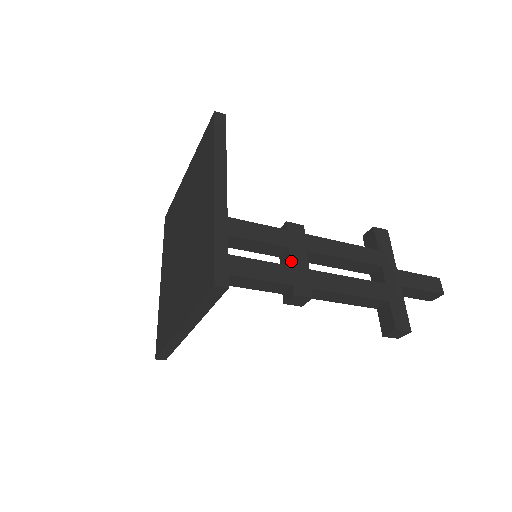
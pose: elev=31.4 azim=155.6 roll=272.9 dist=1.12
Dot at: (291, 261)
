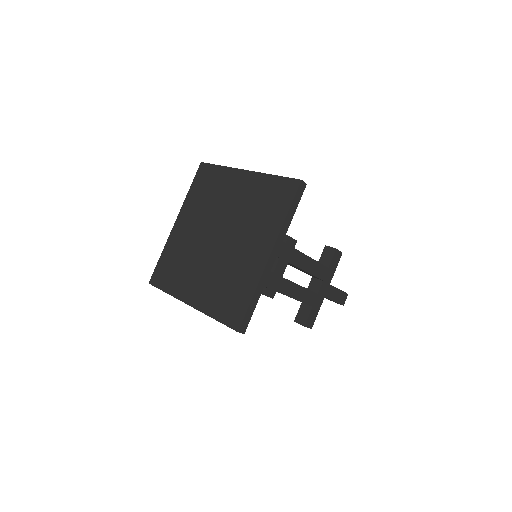
Dot at: (275, 269)
